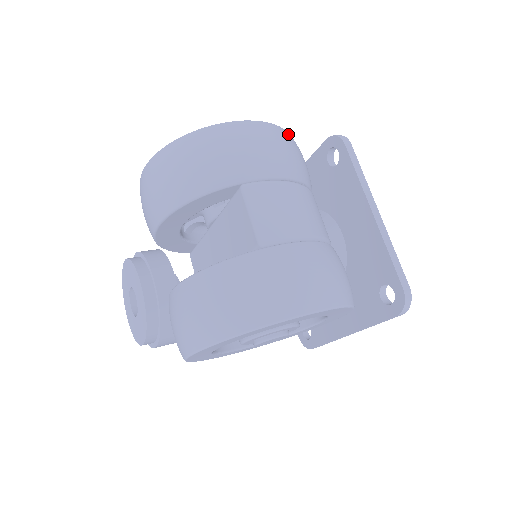
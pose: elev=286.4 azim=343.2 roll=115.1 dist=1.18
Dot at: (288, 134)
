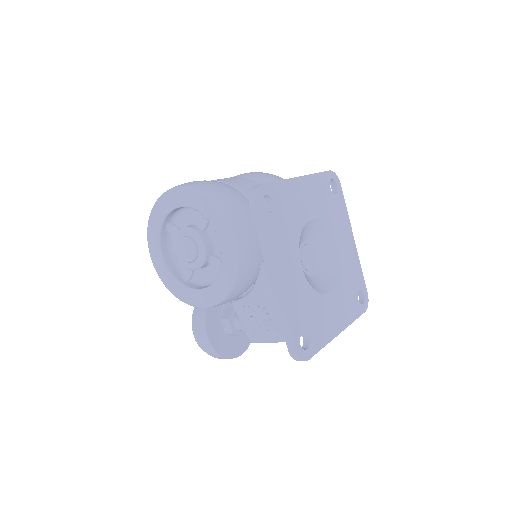
Dot at: (275, 175)
